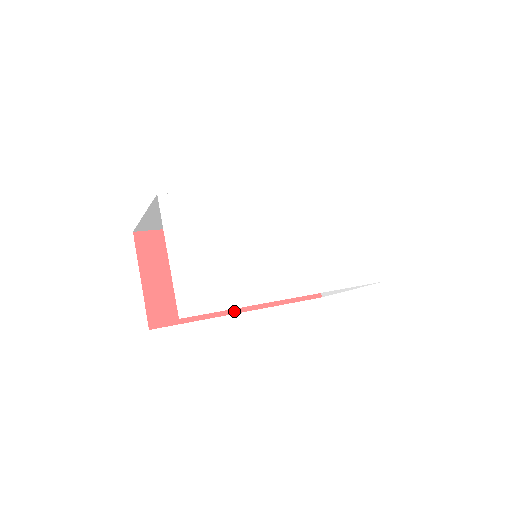
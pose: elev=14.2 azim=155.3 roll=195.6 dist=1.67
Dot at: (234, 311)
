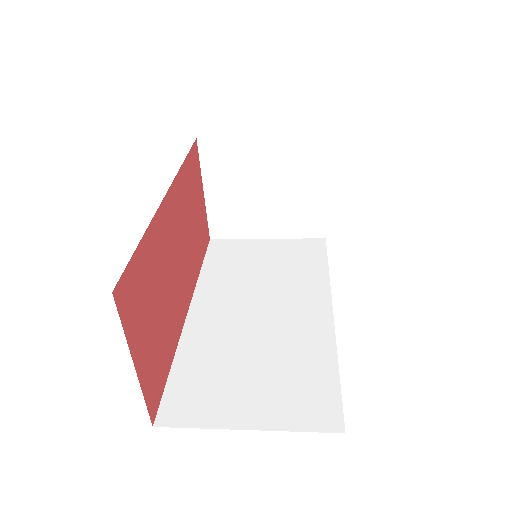
Dot at: (185, 316)
